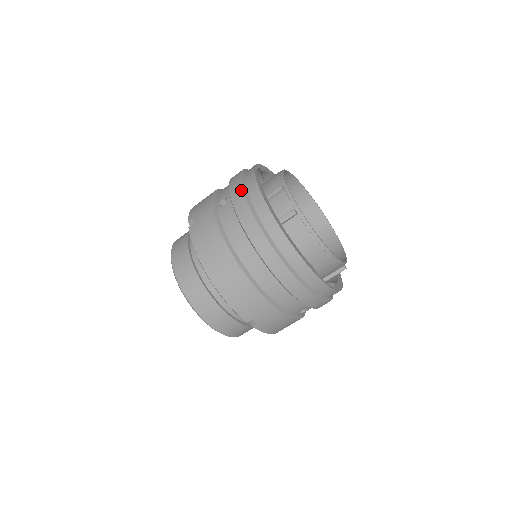
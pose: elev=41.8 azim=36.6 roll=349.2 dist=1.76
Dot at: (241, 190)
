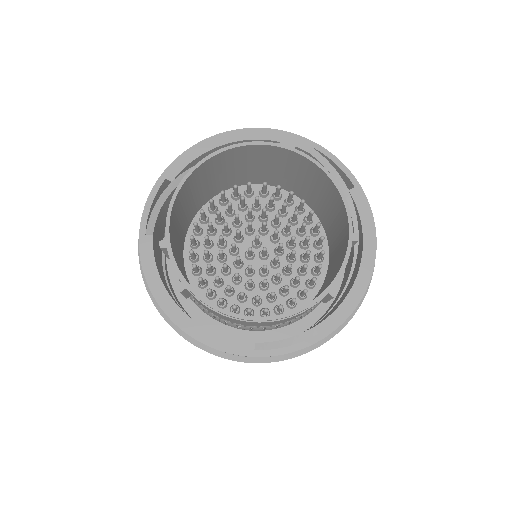
Dot at: (138, 252)
